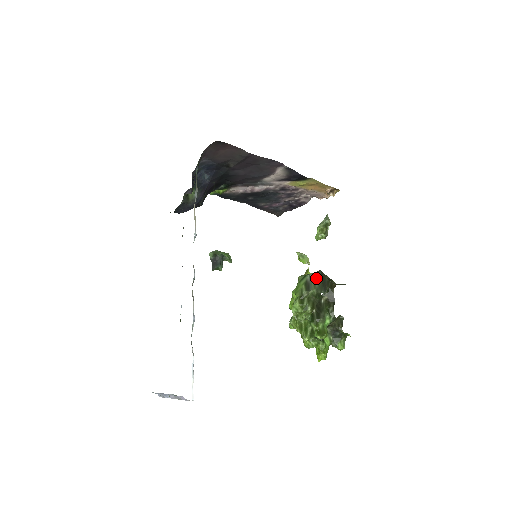
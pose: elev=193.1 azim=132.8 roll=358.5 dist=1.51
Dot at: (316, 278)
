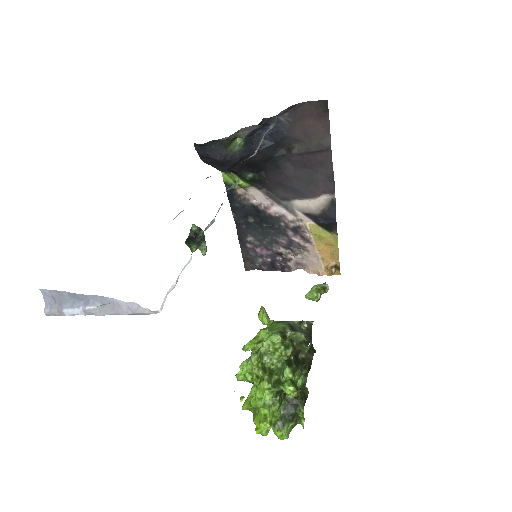
Dot at: (303, 327)
